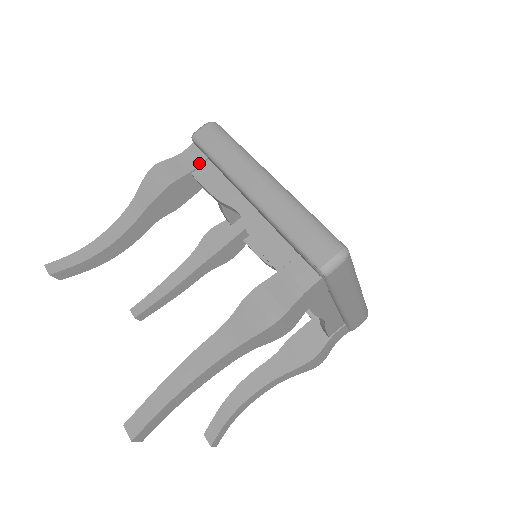
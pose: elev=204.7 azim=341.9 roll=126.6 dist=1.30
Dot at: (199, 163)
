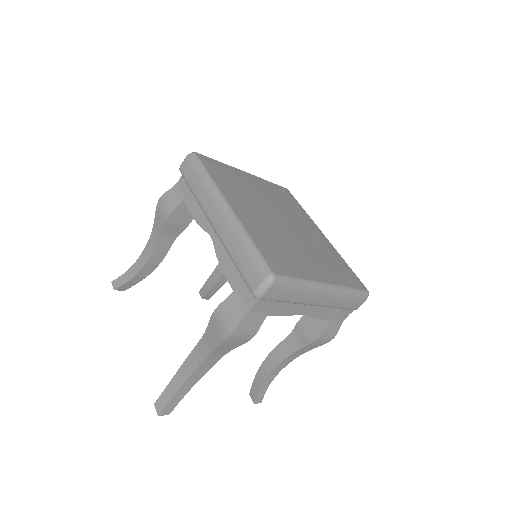
Dot at: (187, 192)
